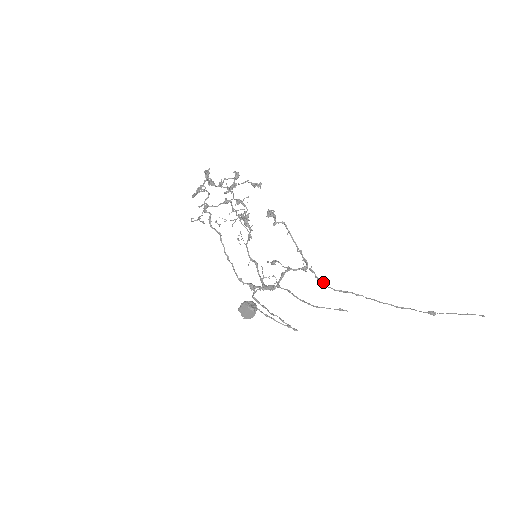
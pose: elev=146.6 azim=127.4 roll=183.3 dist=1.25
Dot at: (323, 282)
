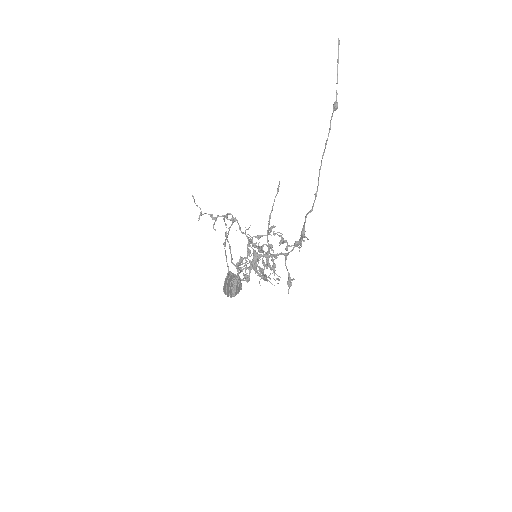
Dot at: (302, 229)
